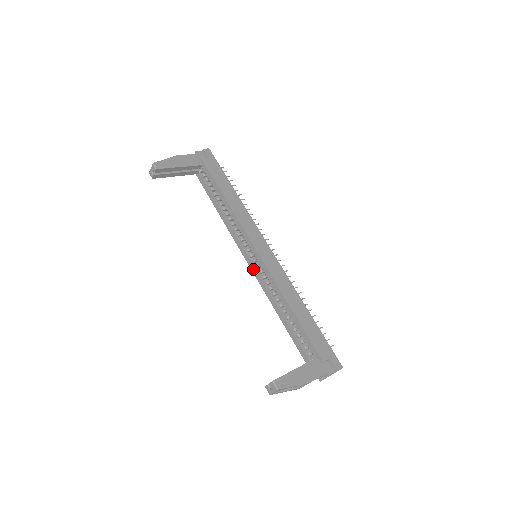
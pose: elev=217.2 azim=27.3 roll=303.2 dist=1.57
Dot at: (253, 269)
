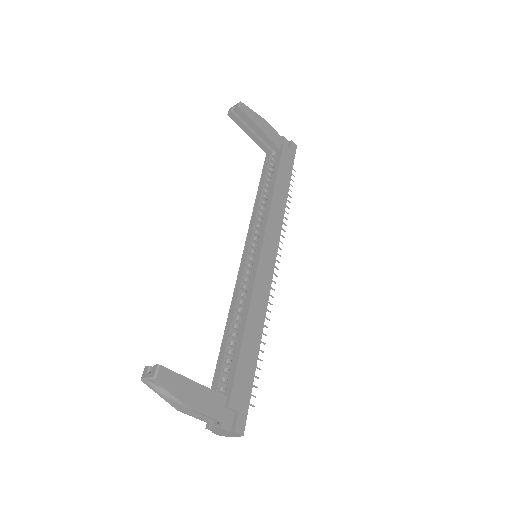
Dot at: (242, 265)
